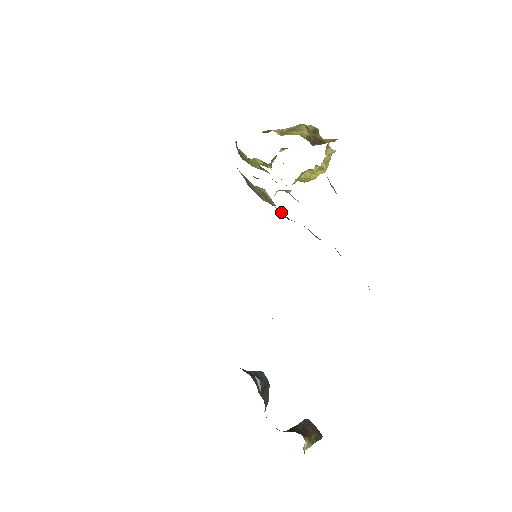
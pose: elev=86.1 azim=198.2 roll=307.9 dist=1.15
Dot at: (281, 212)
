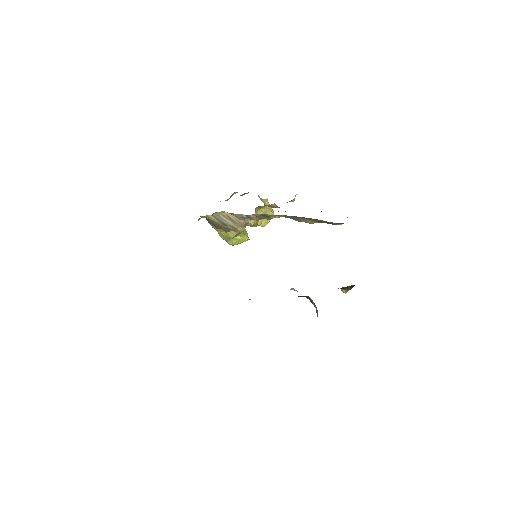
Dot at: (241, 215)
